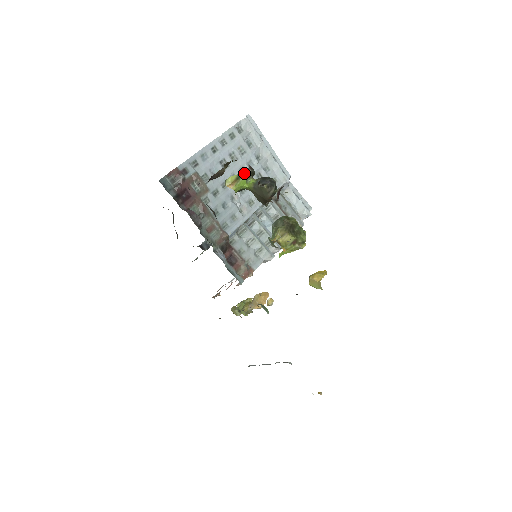
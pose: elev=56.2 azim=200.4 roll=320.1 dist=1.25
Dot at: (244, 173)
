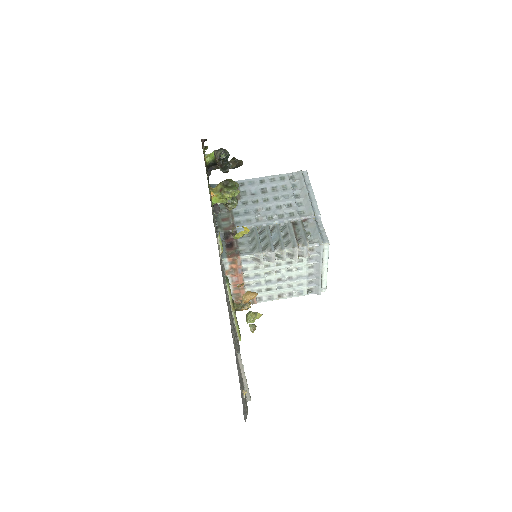
Dot at: occluded
